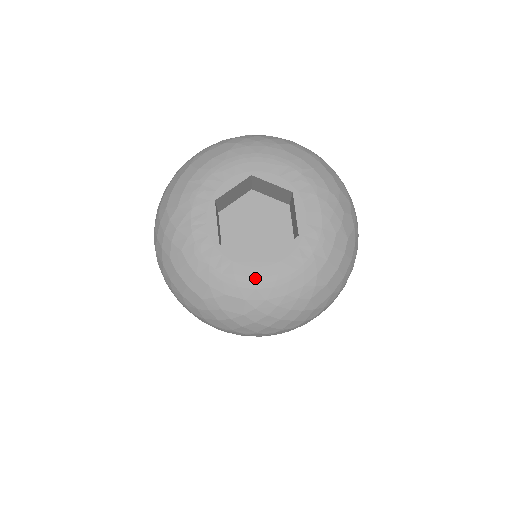
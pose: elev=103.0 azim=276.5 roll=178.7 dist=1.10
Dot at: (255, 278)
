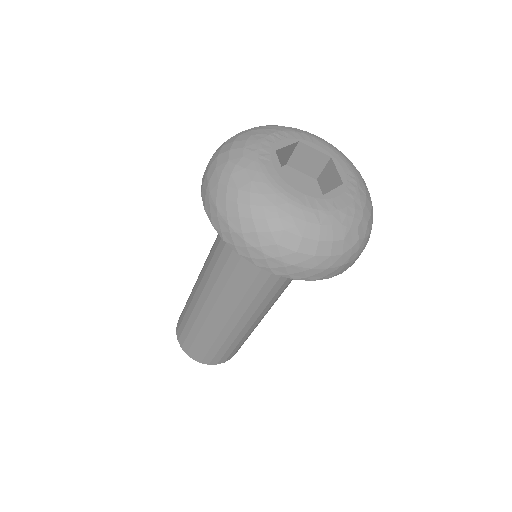
Dot at: (272, 178)
